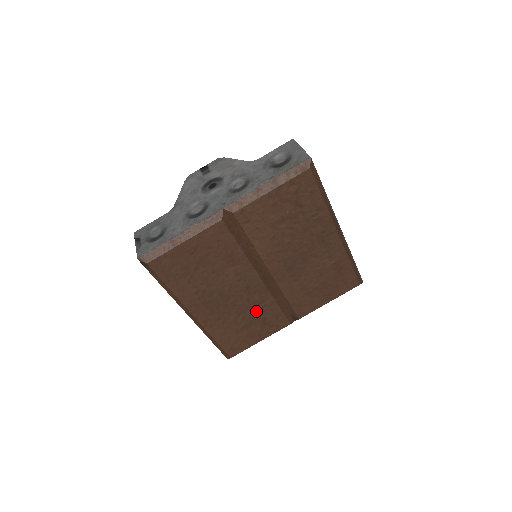
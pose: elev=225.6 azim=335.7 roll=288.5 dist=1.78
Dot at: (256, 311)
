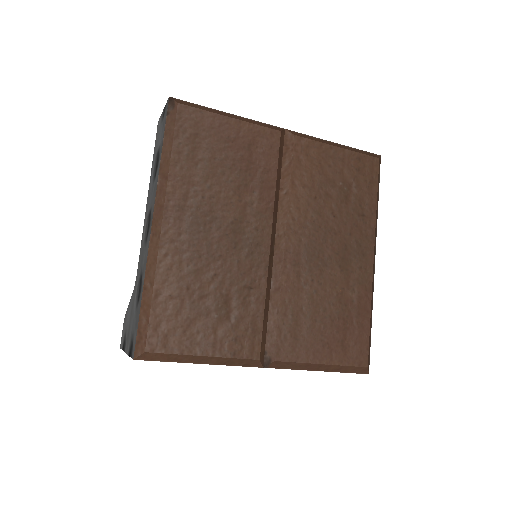
Dot at: (235, 290)
